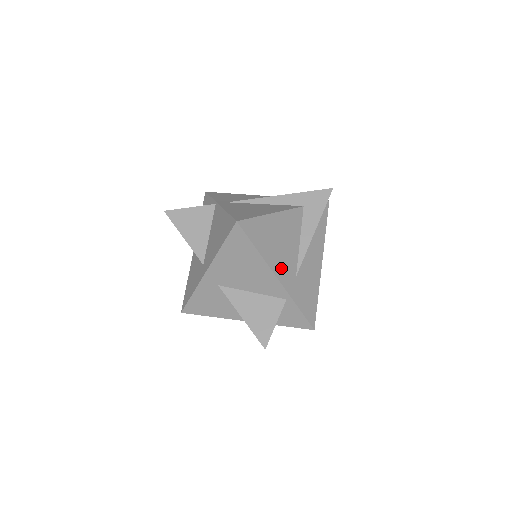
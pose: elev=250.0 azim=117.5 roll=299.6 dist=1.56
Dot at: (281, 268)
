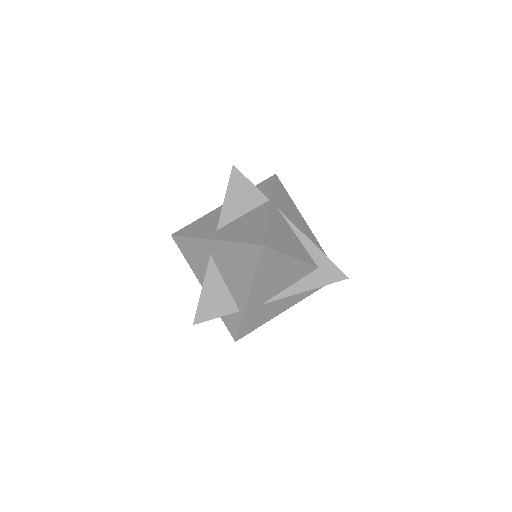
Dot at: (258, 293)
